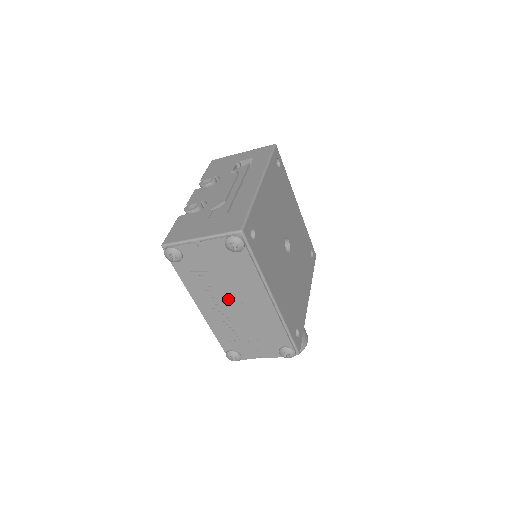
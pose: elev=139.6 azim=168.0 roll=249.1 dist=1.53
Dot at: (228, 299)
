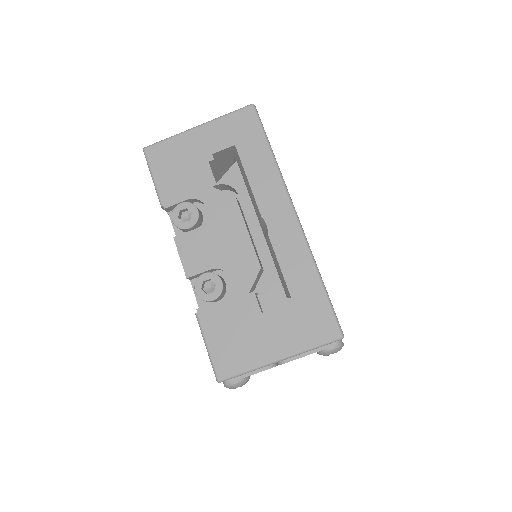
Dot at: occluded
